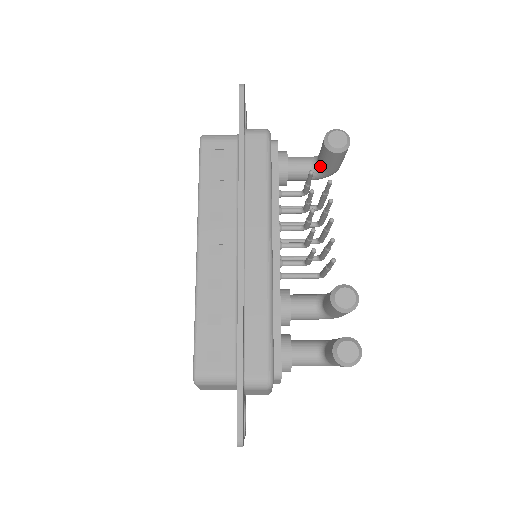
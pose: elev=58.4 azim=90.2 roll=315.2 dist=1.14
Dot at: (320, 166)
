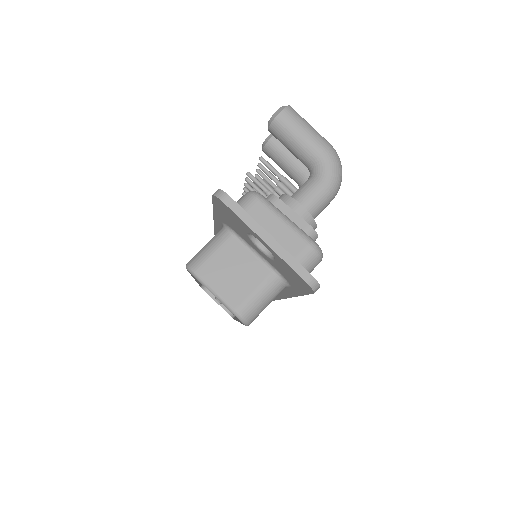
Dot at: occluded
